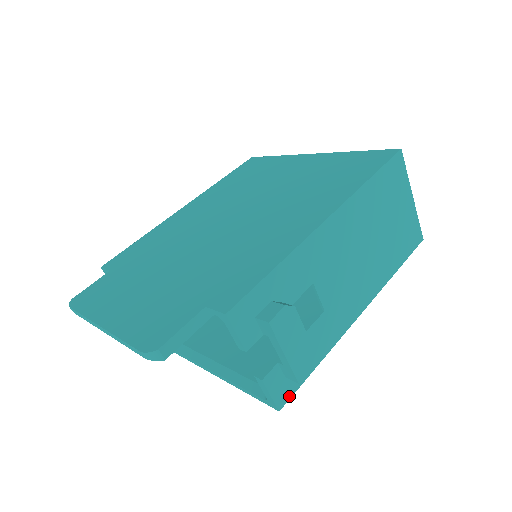
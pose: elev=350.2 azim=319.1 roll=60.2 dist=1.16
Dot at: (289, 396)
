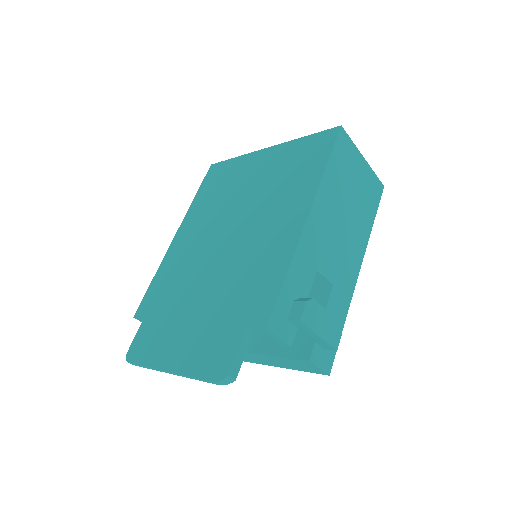
Dot at: (332, 361)
